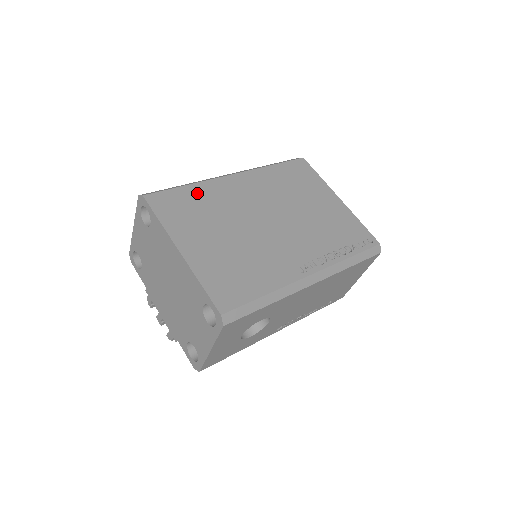
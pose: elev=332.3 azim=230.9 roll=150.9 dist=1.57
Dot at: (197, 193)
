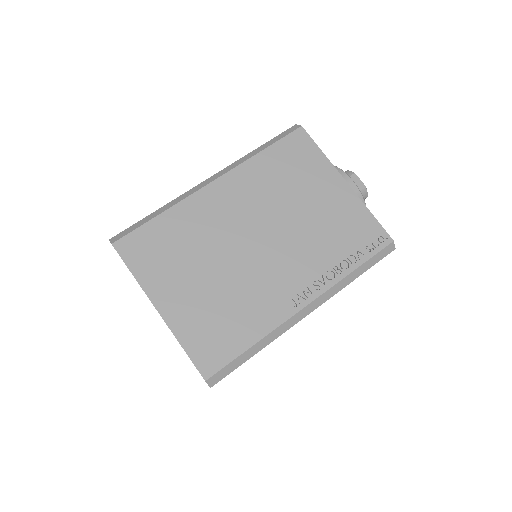
Dot at: (171, 223)
